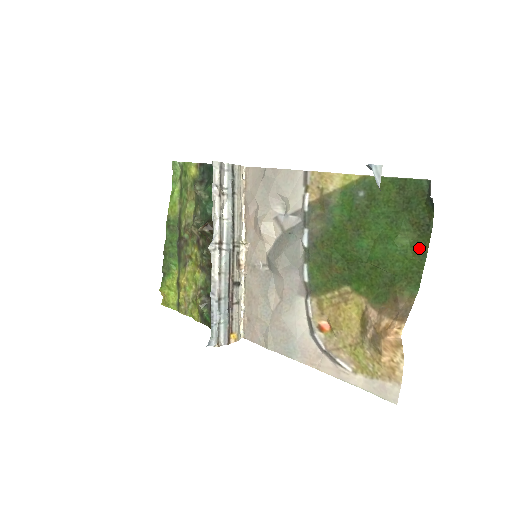
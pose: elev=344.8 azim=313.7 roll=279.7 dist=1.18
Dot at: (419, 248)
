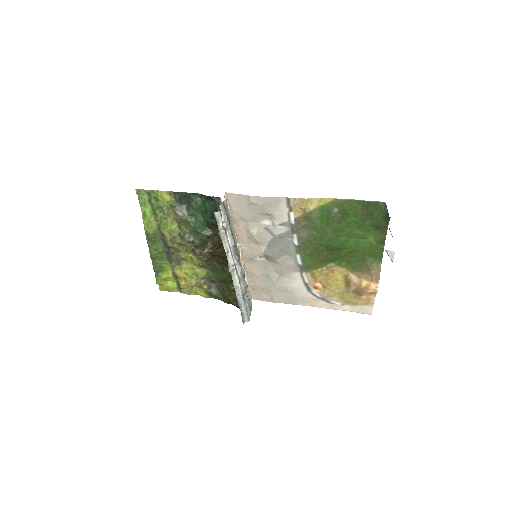
Dot at: (380, 239)
